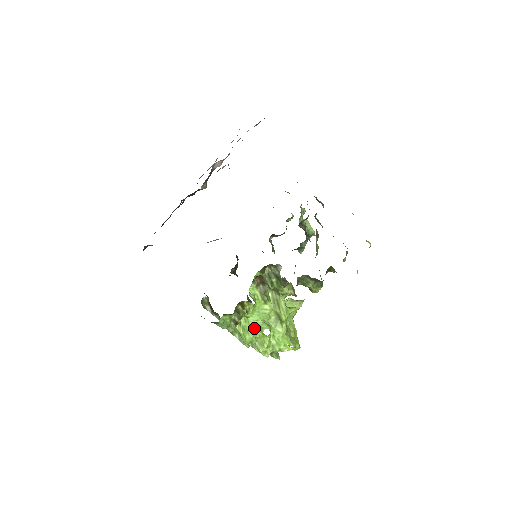
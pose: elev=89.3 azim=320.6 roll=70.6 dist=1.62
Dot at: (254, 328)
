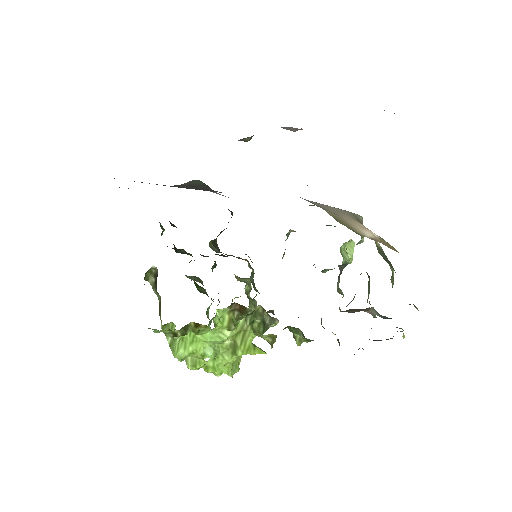
Dot at: (196, 348)
